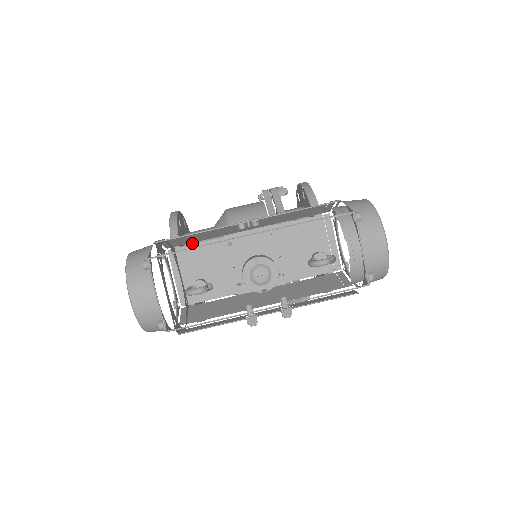
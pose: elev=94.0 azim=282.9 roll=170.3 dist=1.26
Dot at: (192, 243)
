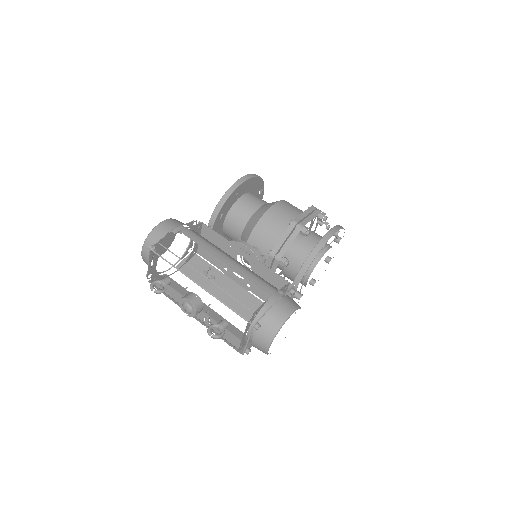
Dot at: (236, 210)
